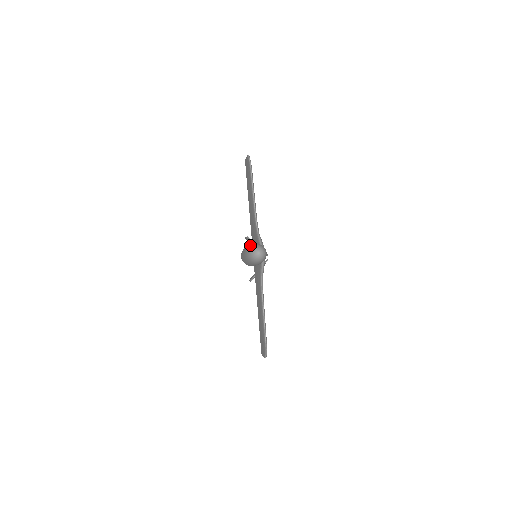
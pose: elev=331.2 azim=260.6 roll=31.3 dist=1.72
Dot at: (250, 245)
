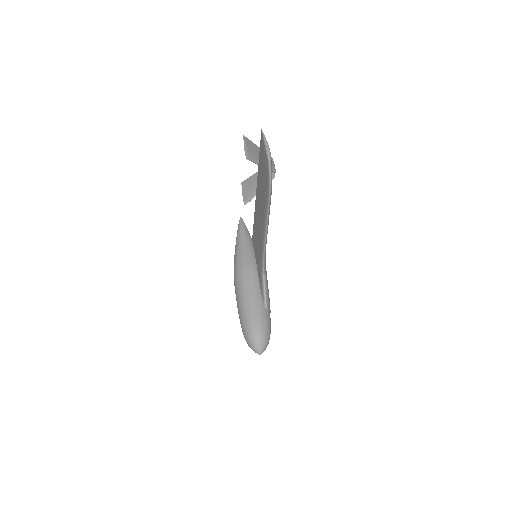
Dot at: (248, 320)
